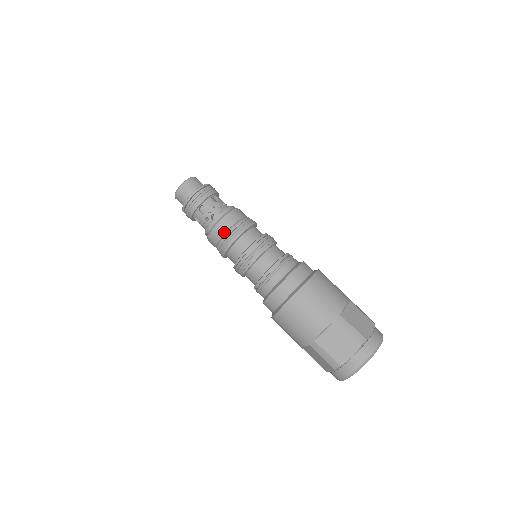
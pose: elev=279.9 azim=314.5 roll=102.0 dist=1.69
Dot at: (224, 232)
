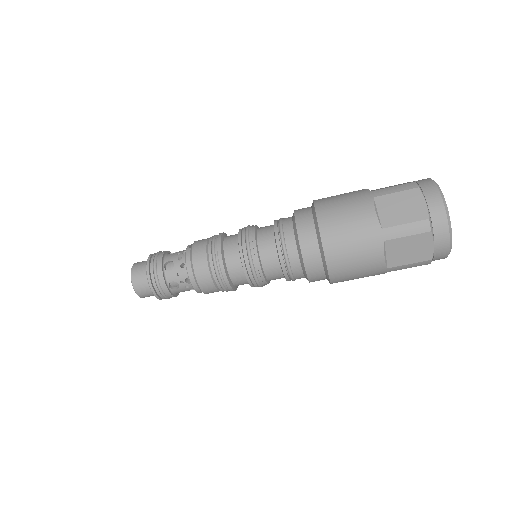
Dot at: (212, 283)
